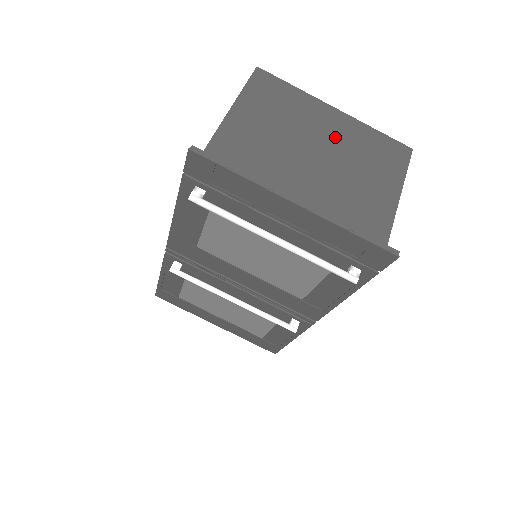
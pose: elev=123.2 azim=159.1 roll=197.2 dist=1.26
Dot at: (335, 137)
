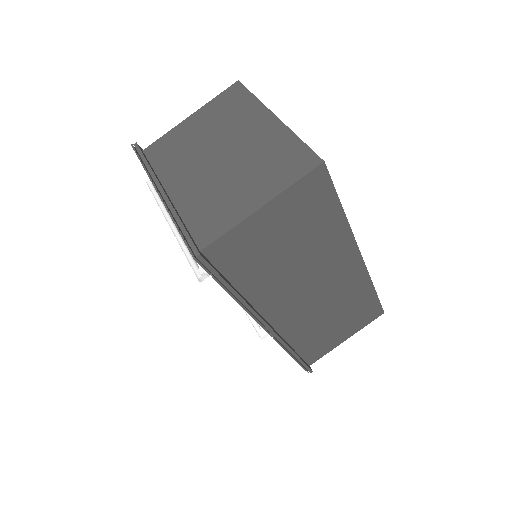
Dot at: (249, 143)
